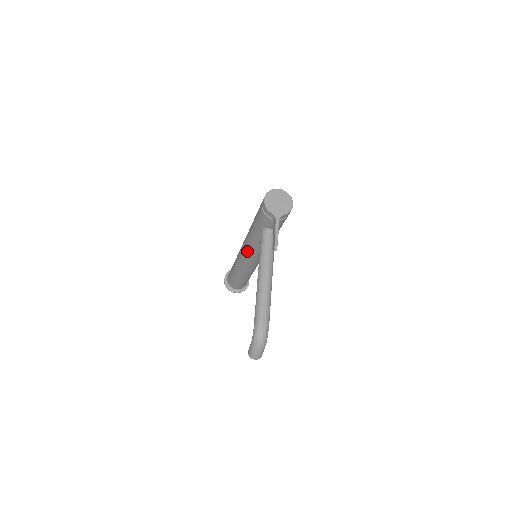
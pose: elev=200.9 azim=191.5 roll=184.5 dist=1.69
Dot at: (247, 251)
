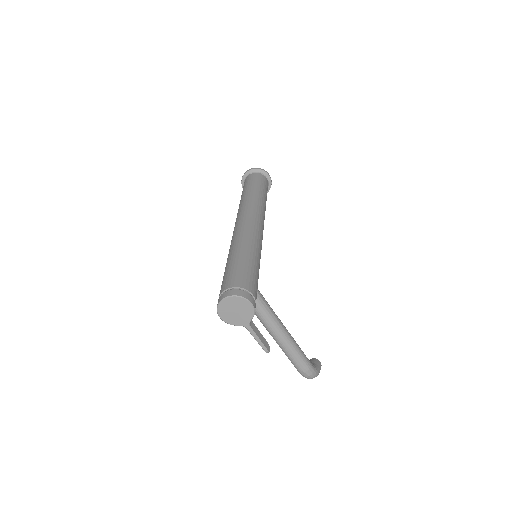
Dot at: occluded
